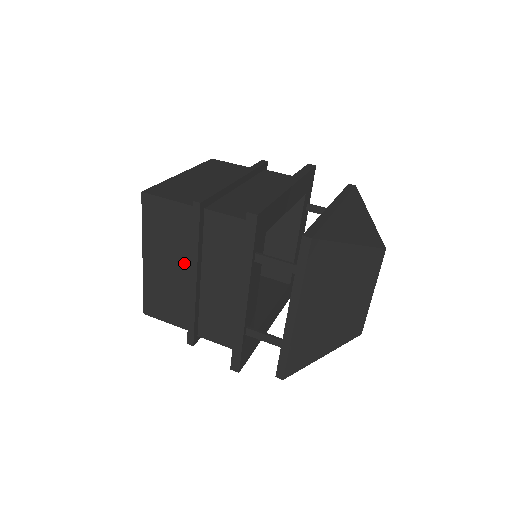
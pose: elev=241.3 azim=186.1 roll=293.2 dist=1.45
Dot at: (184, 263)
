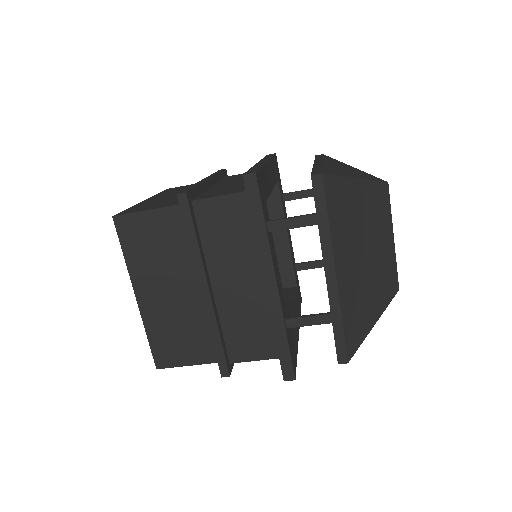
Dot at: (187, 279)
